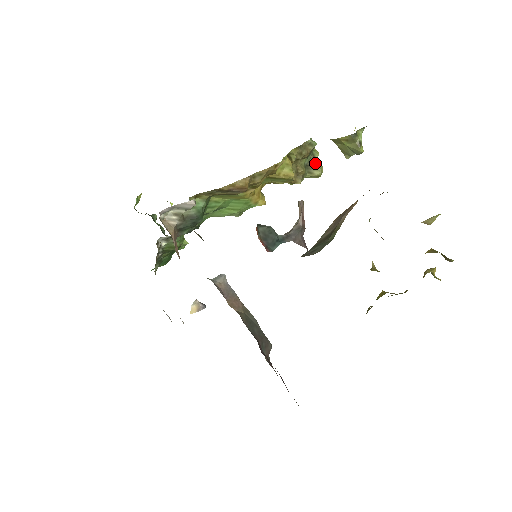
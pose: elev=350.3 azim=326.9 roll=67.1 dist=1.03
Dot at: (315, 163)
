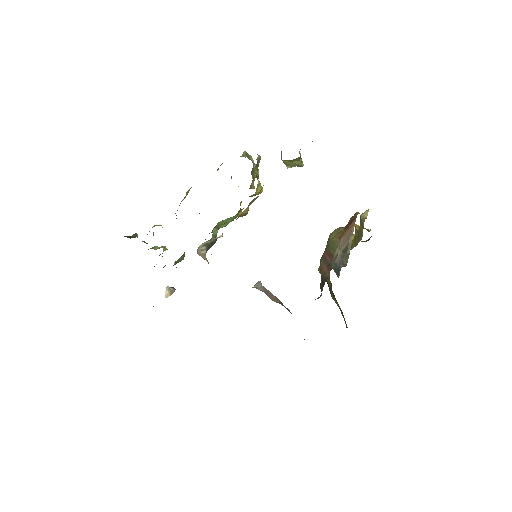
Dot at: occluded
